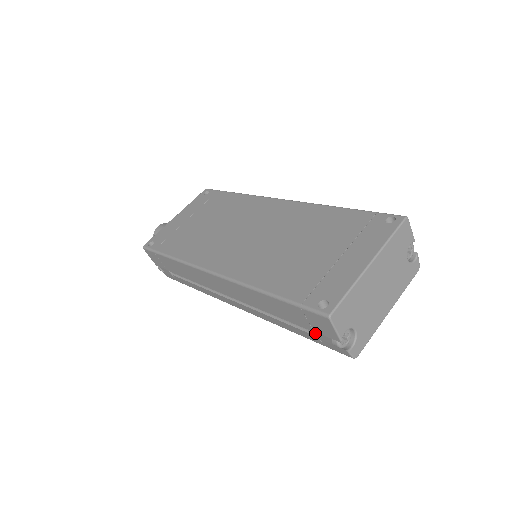
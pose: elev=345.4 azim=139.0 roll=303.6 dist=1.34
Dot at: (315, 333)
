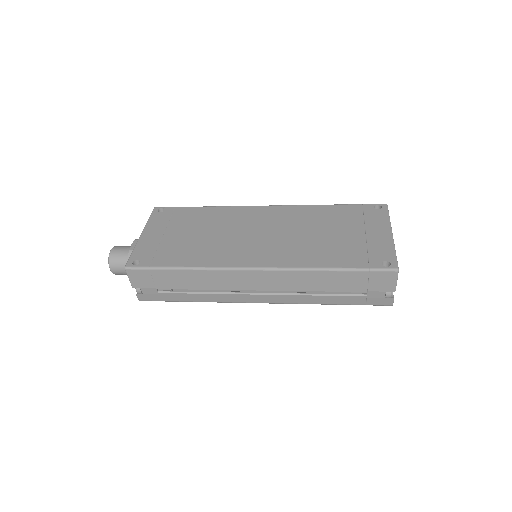
Dot at: (367, 293)
